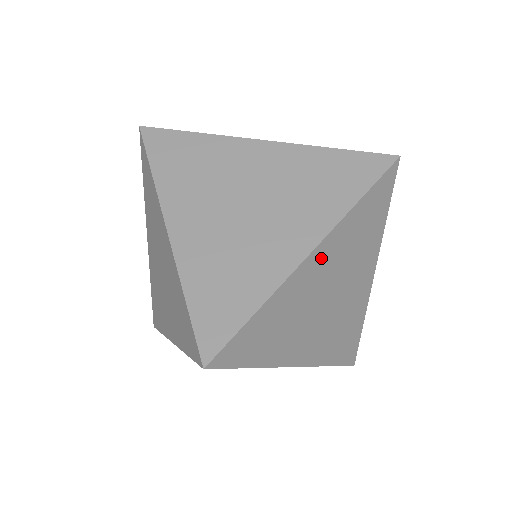
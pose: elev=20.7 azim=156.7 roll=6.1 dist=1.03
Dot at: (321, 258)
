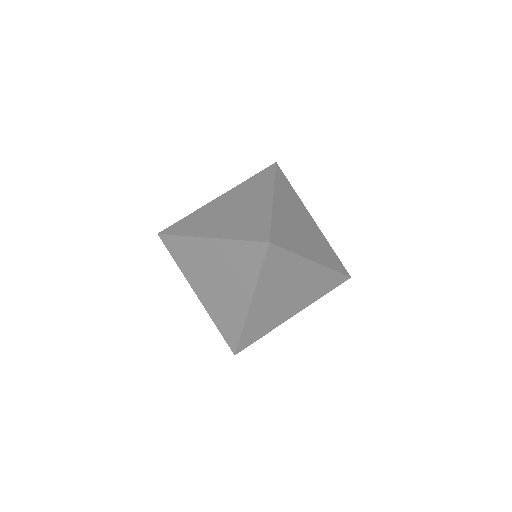
Dot at: (260, 299)
